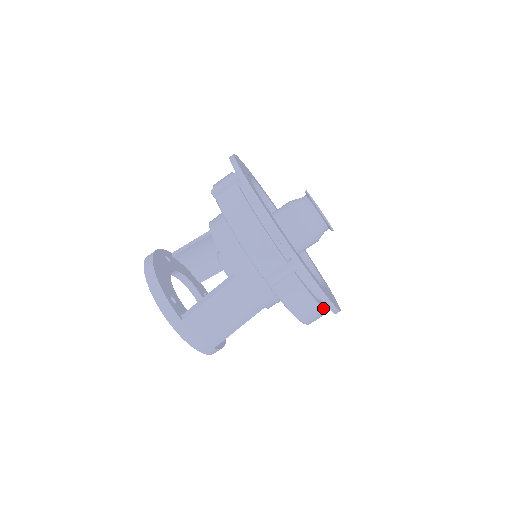
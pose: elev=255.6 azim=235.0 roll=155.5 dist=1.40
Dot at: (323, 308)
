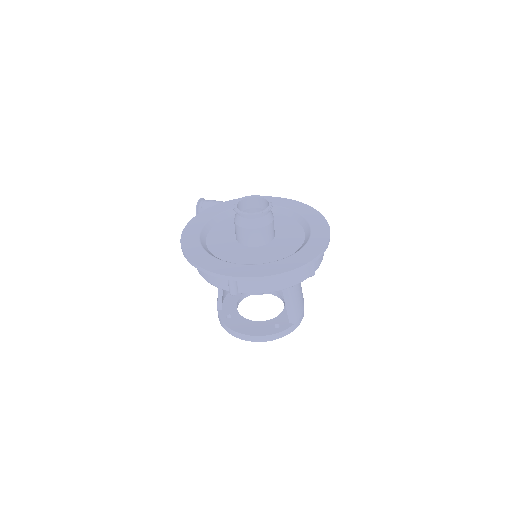
Dot at: occluded
